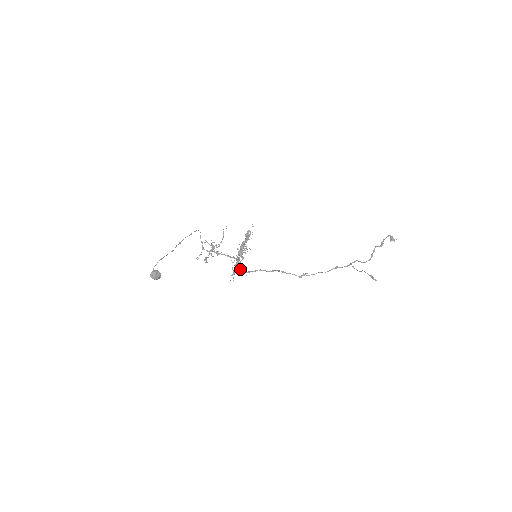
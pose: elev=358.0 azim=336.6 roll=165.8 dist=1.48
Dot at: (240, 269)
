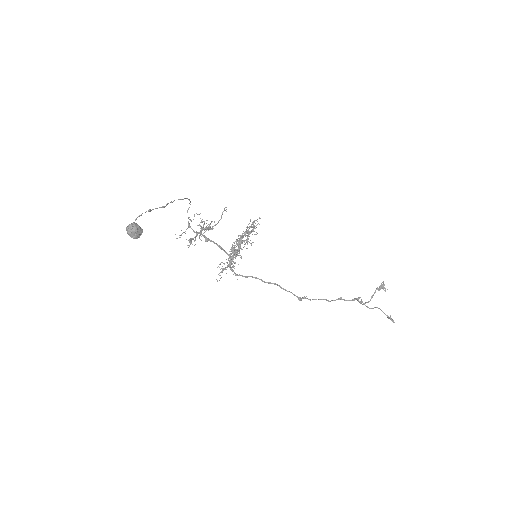
Dot at: (230, 268)
